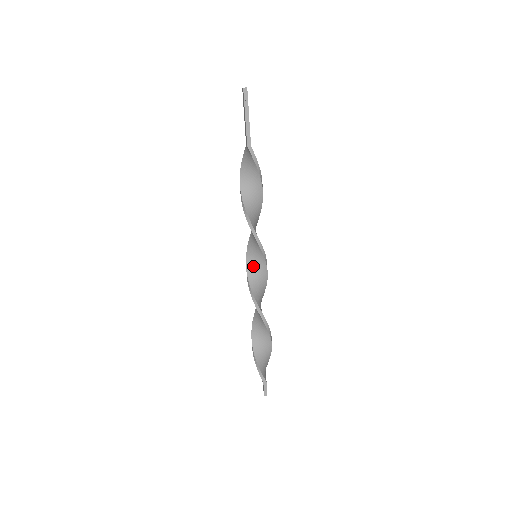
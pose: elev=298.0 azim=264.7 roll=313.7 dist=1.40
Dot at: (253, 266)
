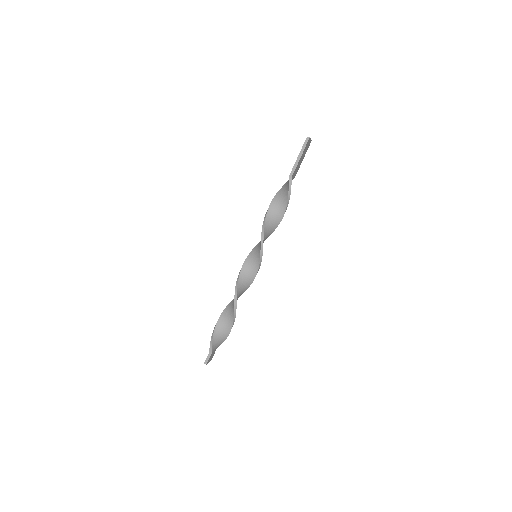
Dot at: (250, 262)
